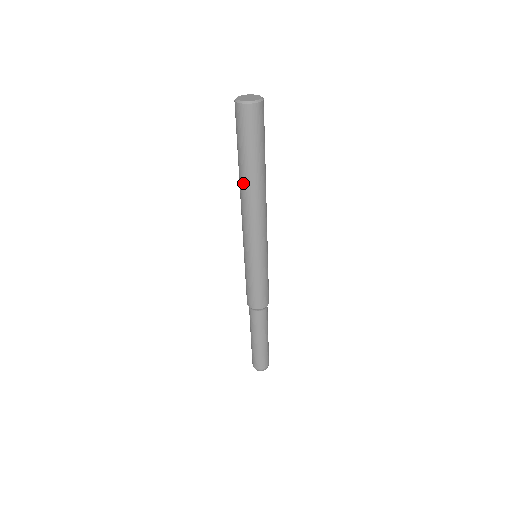
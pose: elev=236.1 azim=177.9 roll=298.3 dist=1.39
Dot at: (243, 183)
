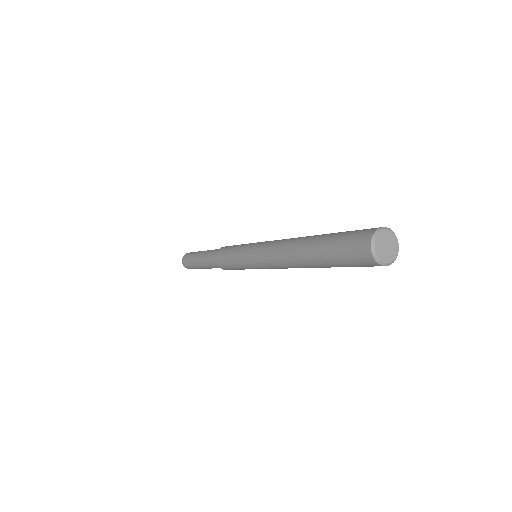
Dot at: (302, 259)
